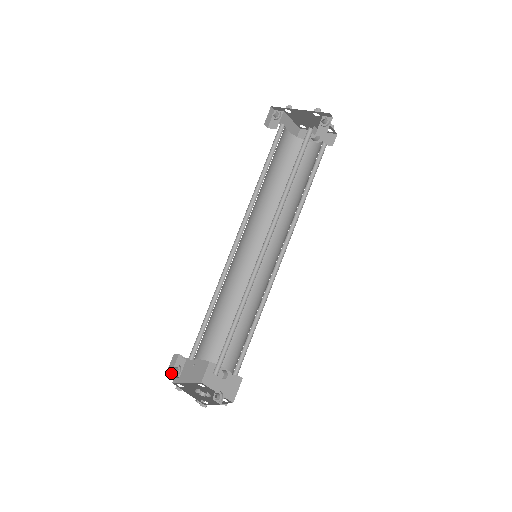
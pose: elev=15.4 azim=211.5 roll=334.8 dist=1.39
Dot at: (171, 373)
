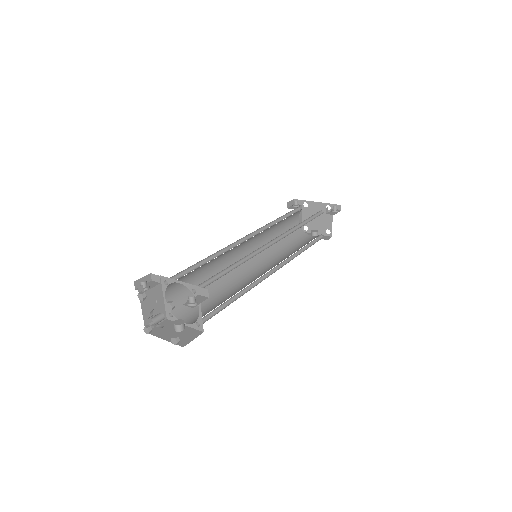
Dot at: (136, 287)
